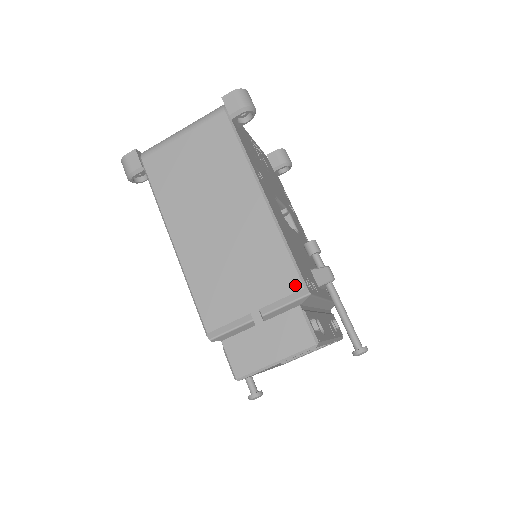
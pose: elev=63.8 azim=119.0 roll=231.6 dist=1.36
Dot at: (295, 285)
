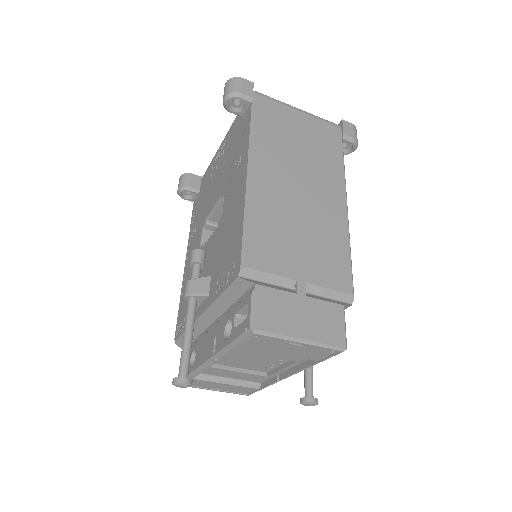
Dot at: (347, 287)
